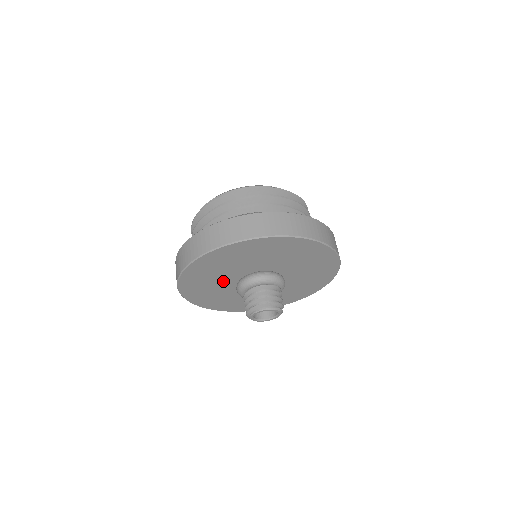
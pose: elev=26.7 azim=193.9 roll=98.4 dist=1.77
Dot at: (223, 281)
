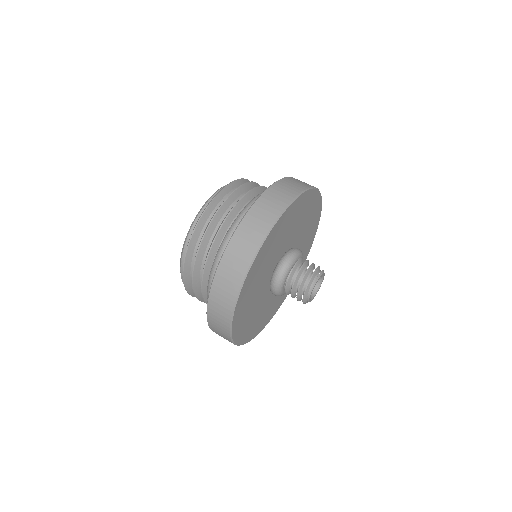
Dot at: (260, 303)
